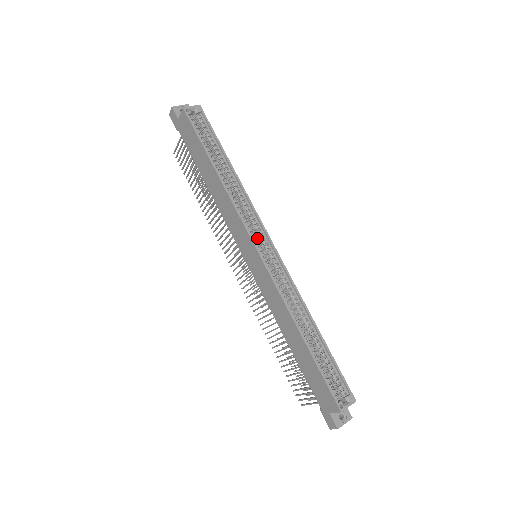
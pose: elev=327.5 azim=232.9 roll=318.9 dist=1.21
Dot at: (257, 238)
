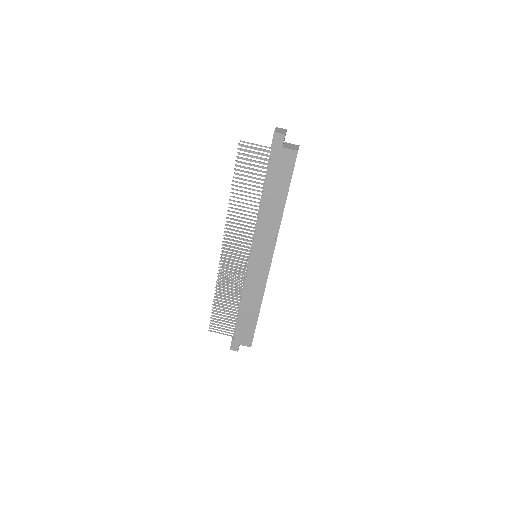
Dot at: occluded
